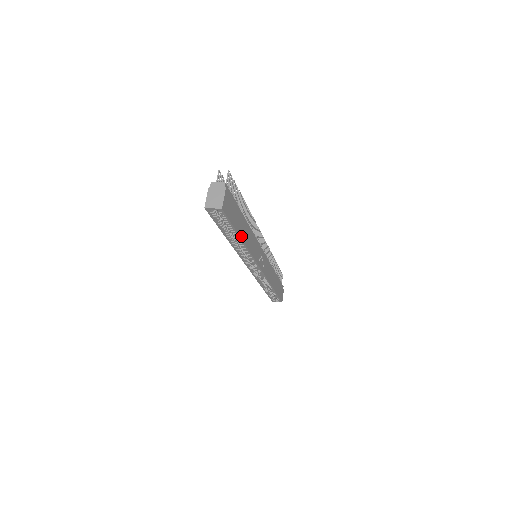
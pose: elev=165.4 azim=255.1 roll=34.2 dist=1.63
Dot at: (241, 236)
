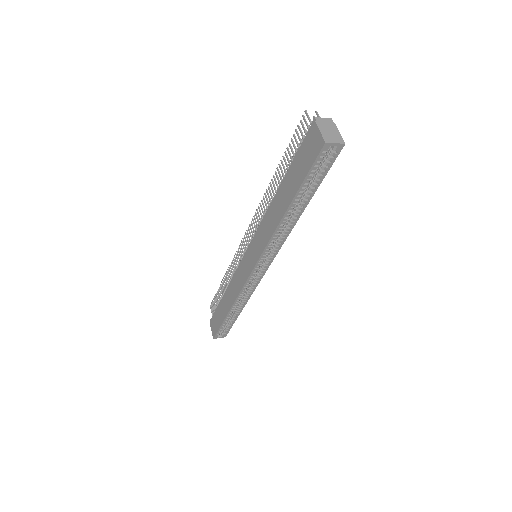
Dot at: (305, 204)
